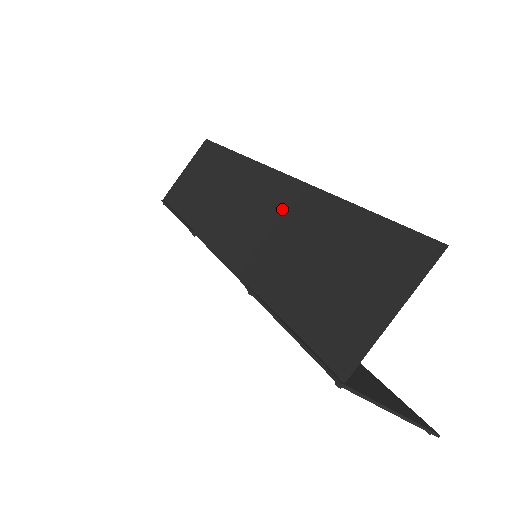
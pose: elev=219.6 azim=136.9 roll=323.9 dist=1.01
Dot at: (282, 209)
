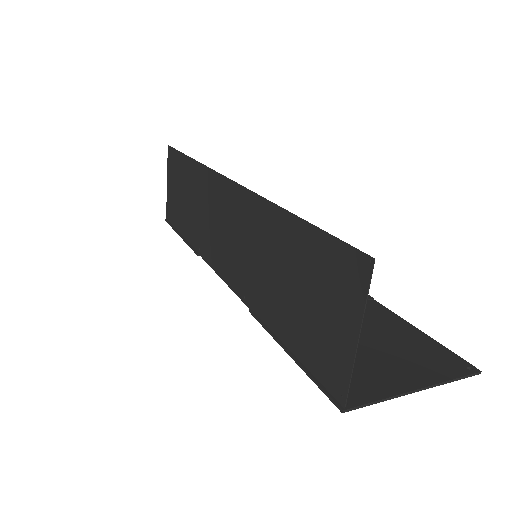
Dot at: (245, 224)
